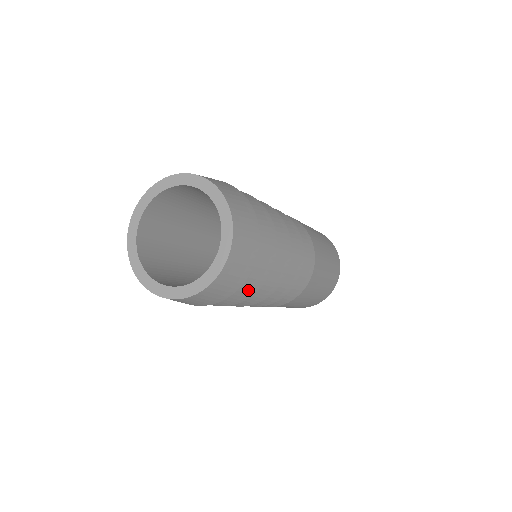
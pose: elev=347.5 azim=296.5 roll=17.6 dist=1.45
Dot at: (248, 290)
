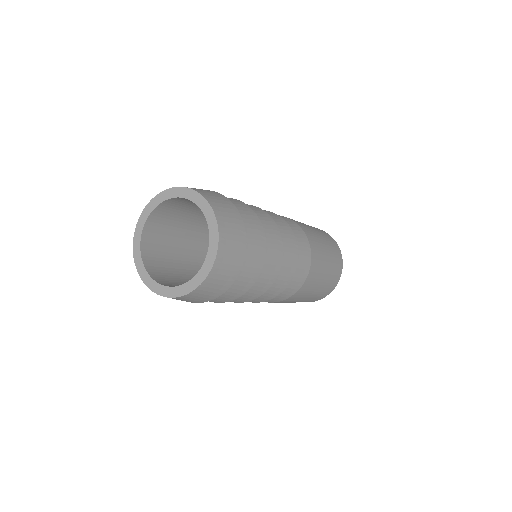
Dot at: (248, 279)
